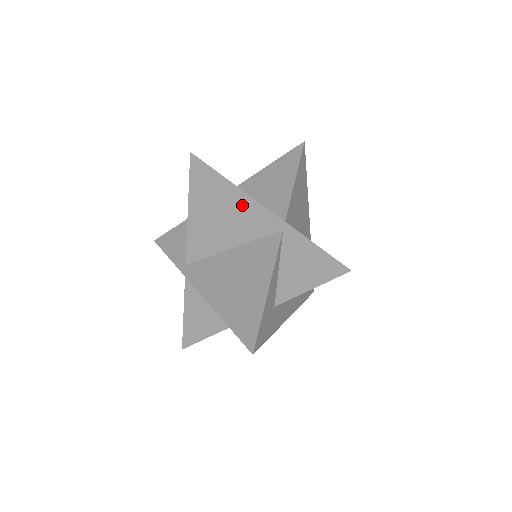
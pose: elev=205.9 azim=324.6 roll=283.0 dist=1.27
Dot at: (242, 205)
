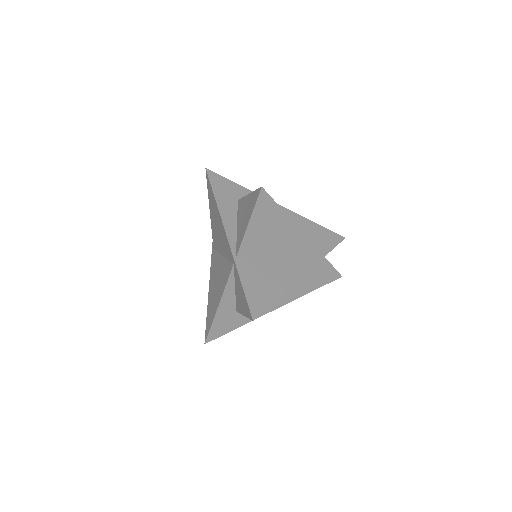
Dot at: (222, 229)
